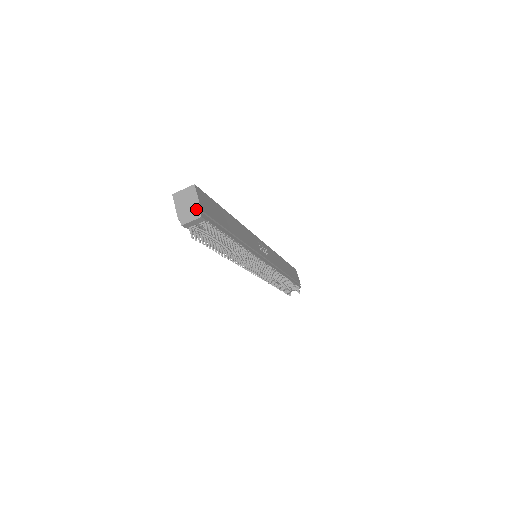
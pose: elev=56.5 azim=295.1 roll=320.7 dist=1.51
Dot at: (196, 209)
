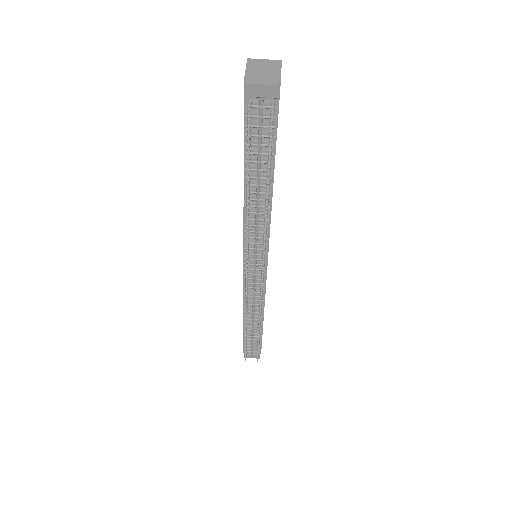
Dot at: (274, 77)
